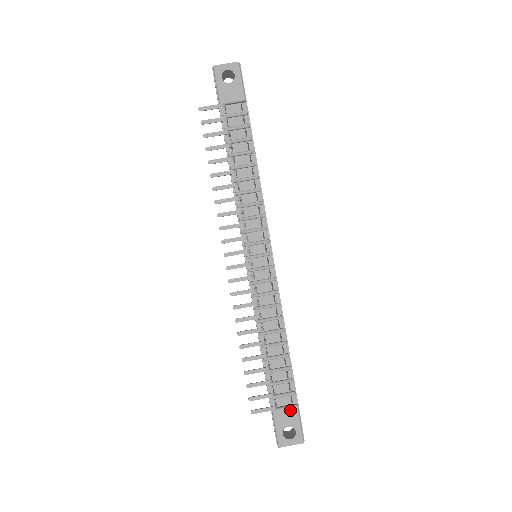
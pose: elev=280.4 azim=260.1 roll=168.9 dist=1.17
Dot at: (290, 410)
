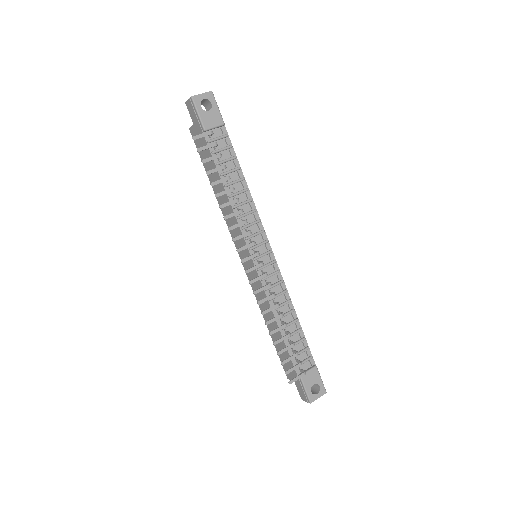
Dot at: (312, 371)
